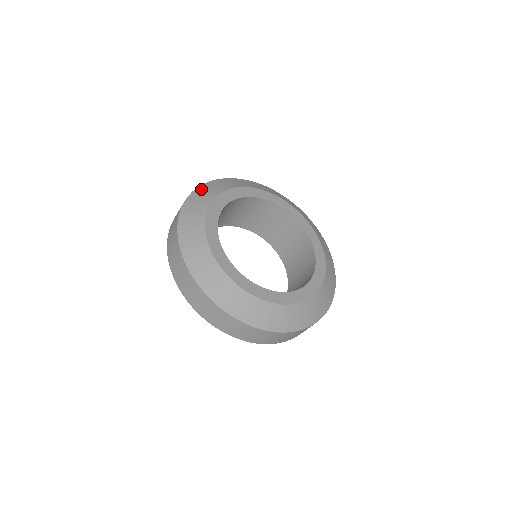
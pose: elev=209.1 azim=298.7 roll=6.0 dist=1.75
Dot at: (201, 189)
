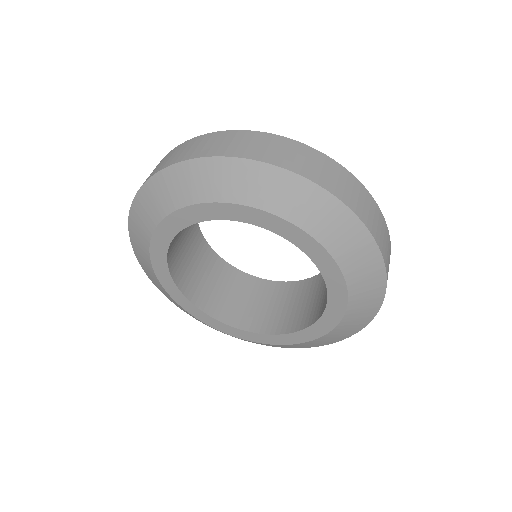
Dot at: (134, 213)
